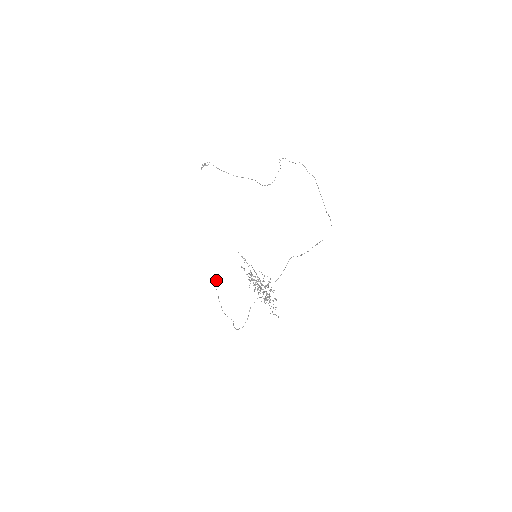
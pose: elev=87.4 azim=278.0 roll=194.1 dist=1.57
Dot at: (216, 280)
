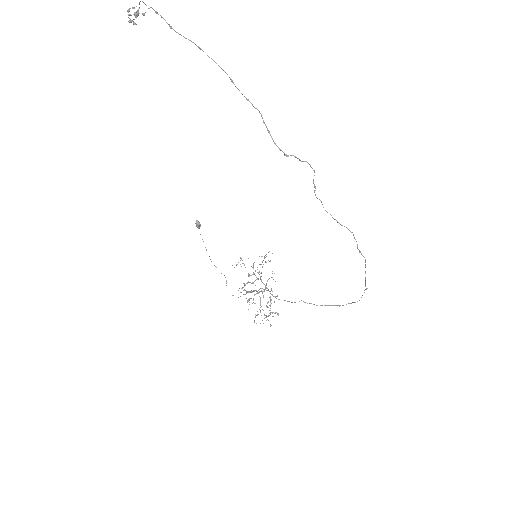
Dot at: (198, 225)
